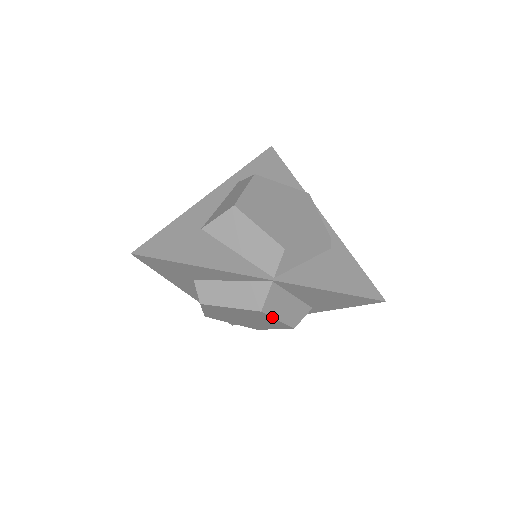
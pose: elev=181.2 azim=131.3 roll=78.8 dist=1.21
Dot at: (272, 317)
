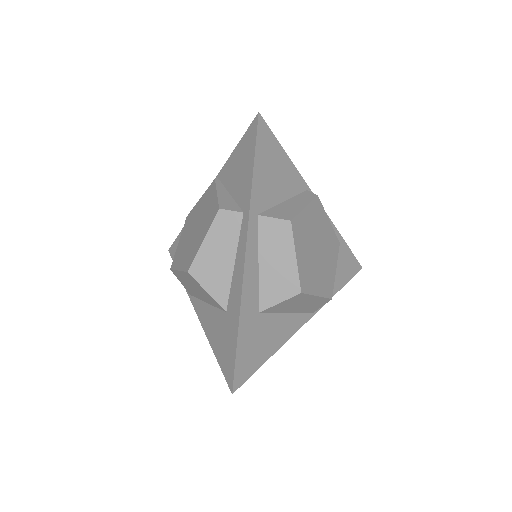
Dot at: occluded
